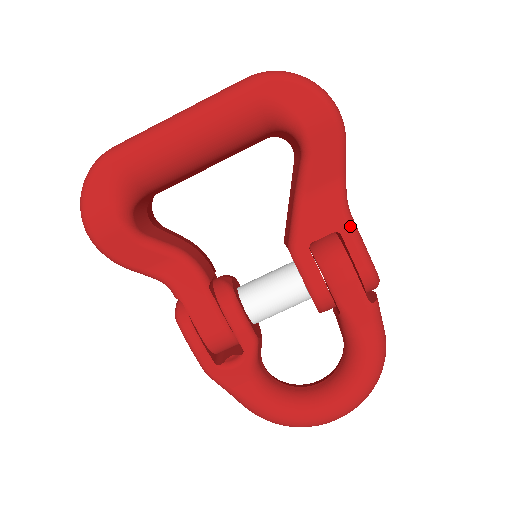
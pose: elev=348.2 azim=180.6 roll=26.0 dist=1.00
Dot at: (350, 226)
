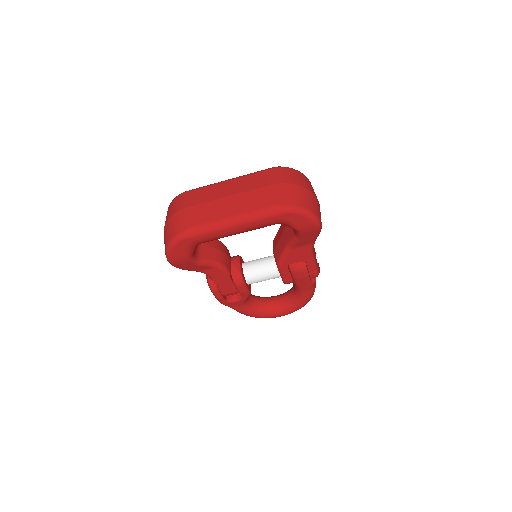
Dot at: (311, 260)
